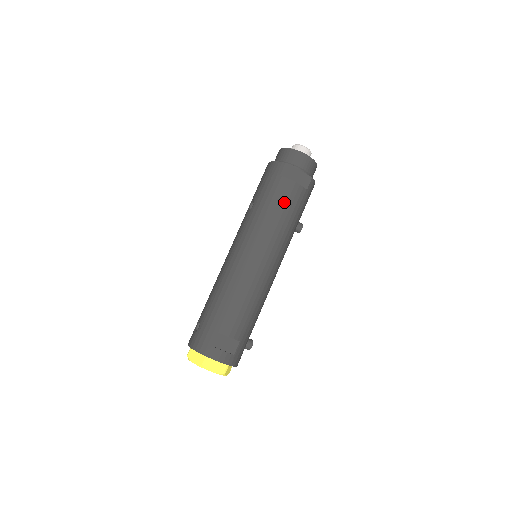
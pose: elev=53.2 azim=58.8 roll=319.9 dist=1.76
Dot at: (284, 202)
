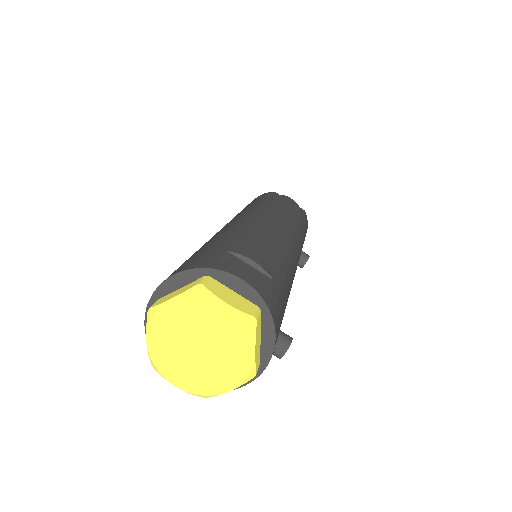
Dot at: (282, 202)
